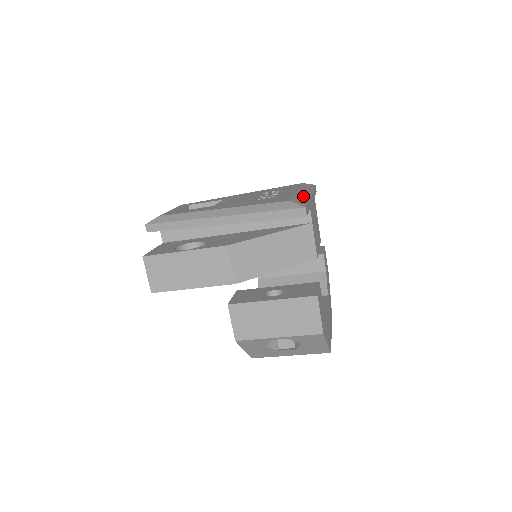
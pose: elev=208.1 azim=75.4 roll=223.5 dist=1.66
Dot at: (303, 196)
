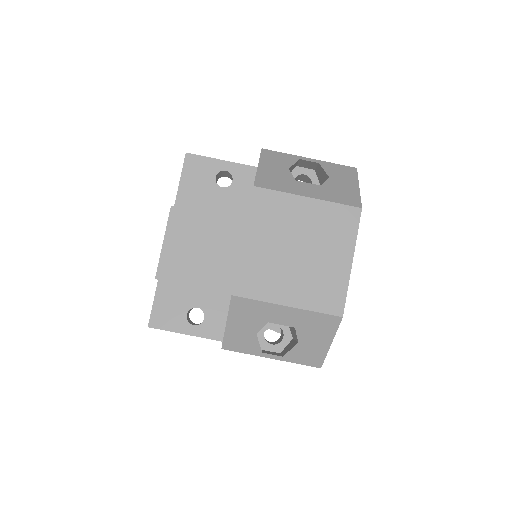
Dot at: occluded
